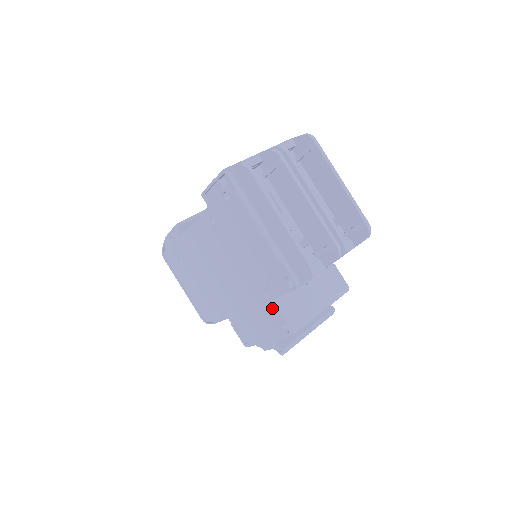
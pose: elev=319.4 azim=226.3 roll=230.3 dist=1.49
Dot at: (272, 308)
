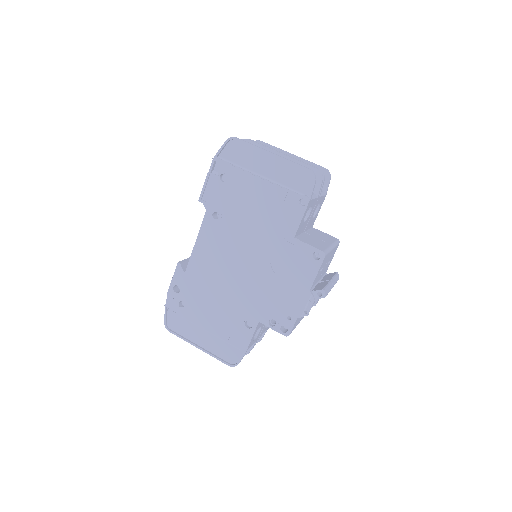
Dot at: (297, 248)
